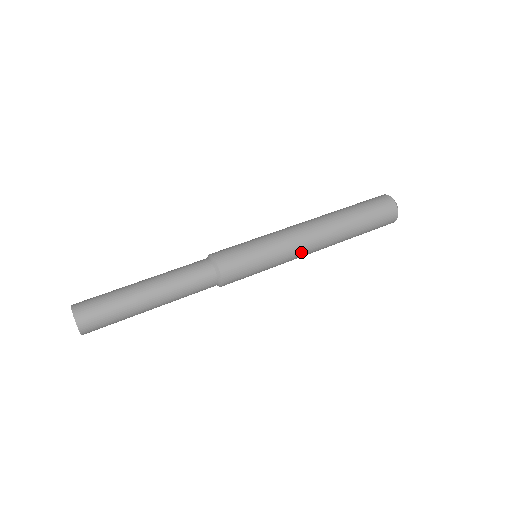
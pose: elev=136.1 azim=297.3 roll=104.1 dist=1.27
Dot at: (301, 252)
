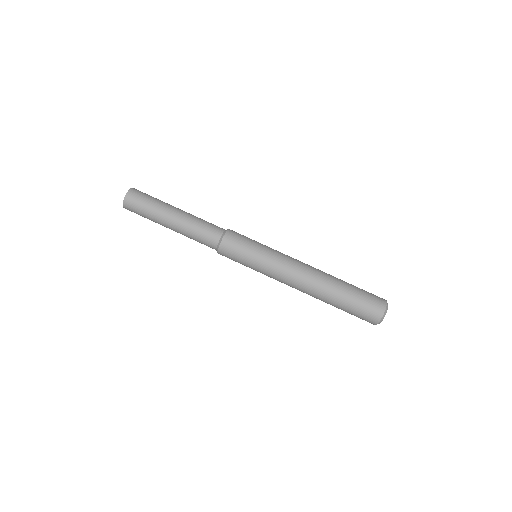
Dot at: (285, 277)
